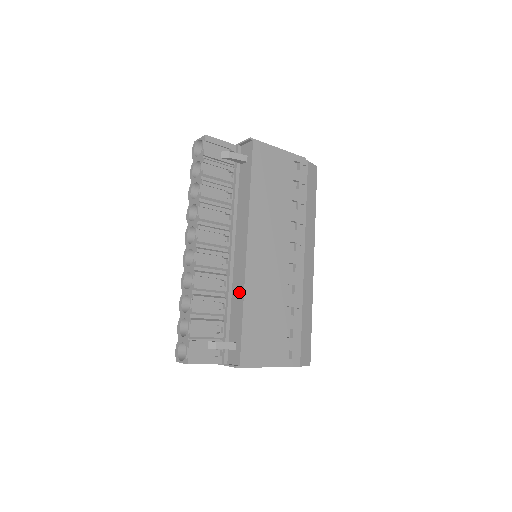
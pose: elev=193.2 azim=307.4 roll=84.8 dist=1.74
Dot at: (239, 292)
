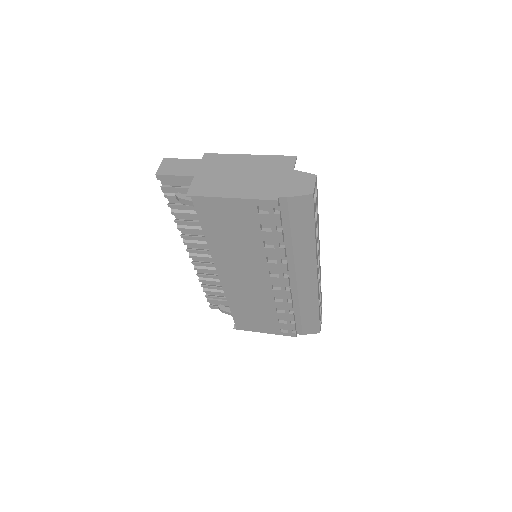
Dot at: occluded
